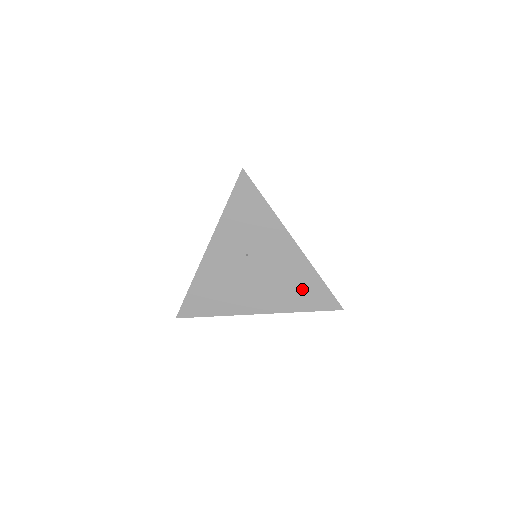
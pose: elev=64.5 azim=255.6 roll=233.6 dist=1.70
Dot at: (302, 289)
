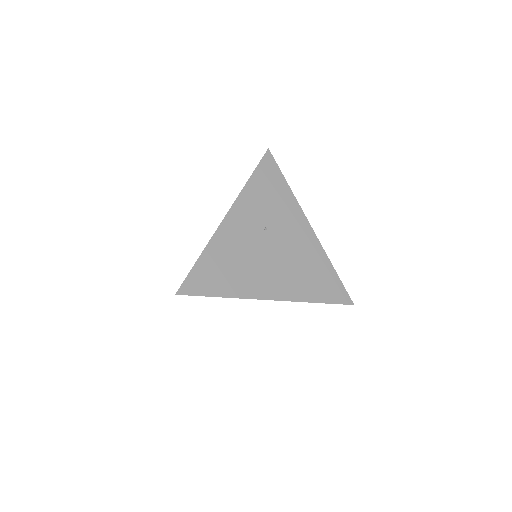
Dot at: (316, 276)
